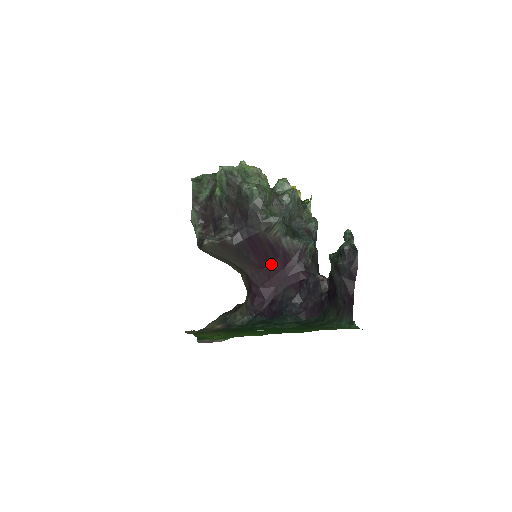
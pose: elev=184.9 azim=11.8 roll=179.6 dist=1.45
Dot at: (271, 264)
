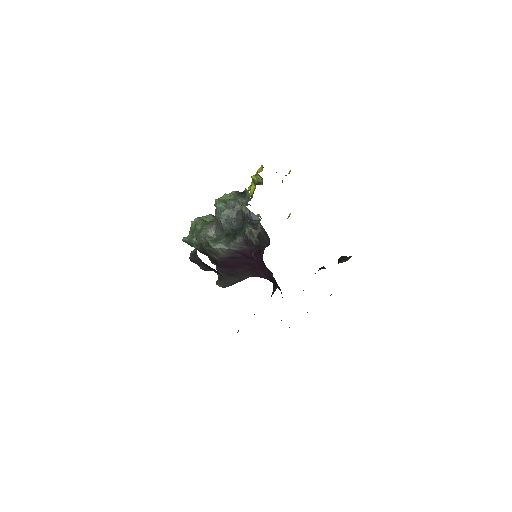
Dot at: (248, 263)
